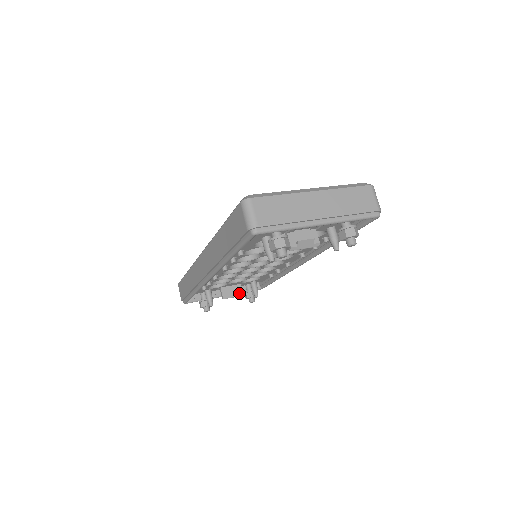
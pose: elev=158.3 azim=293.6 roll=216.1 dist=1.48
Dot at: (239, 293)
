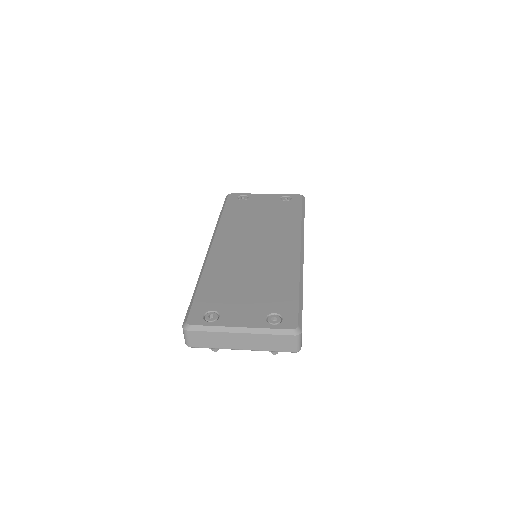
Dot at: occluded
